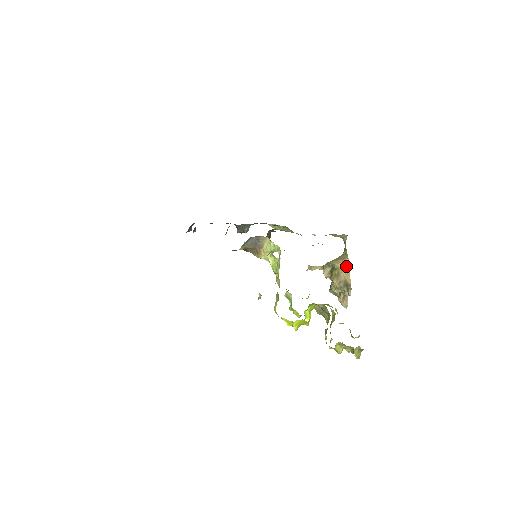
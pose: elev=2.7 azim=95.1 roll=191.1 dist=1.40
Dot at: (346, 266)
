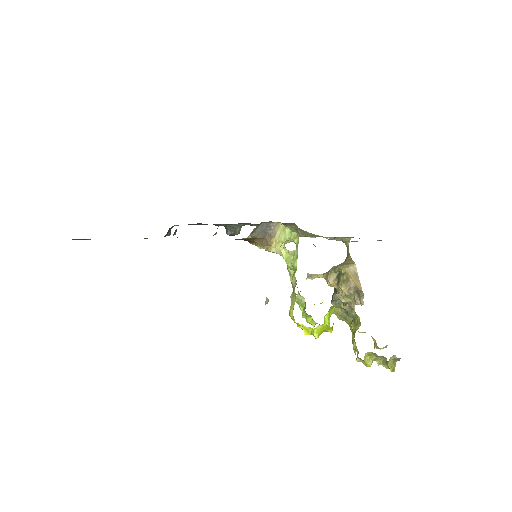
Dot at: (354, 271)
